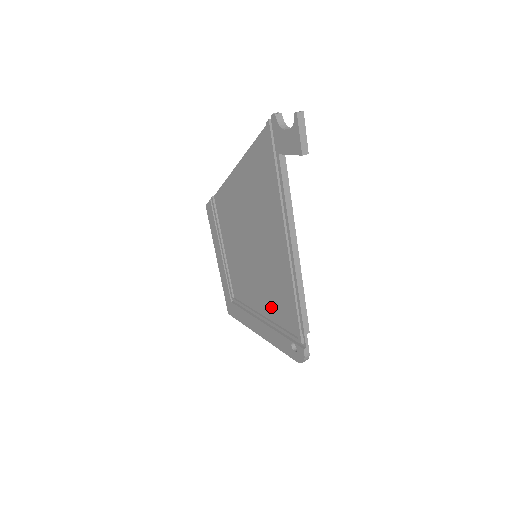
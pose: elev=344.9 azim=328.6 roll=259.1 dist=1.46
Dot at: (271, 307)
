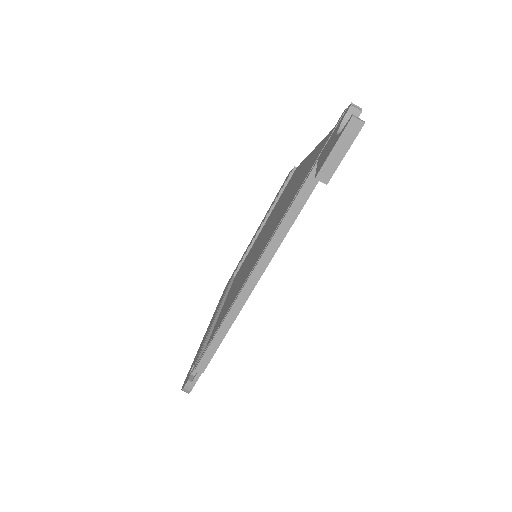
Dot at: (222, 314)
